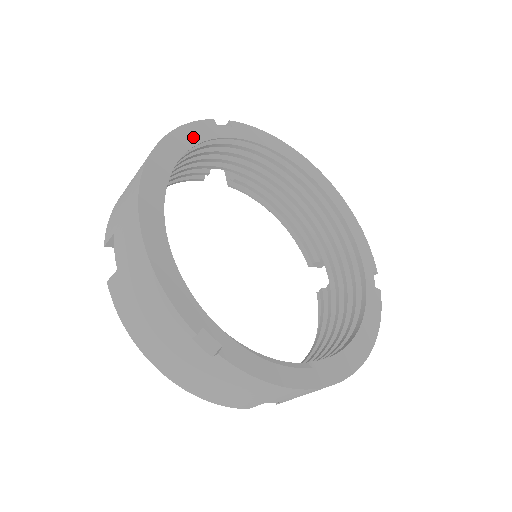
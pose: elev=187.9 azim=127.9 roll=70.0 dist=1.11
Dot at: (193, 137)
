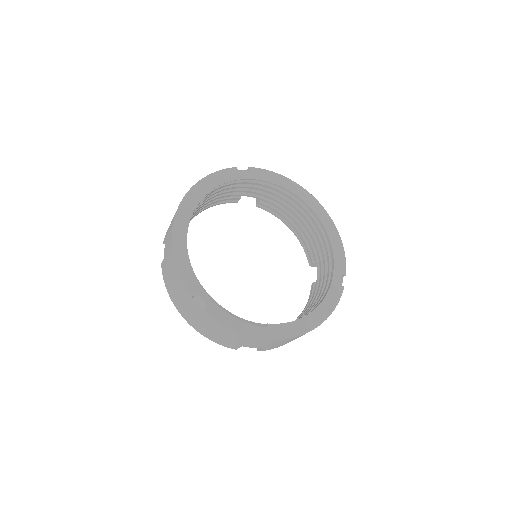
Dot at: (218, 180)
